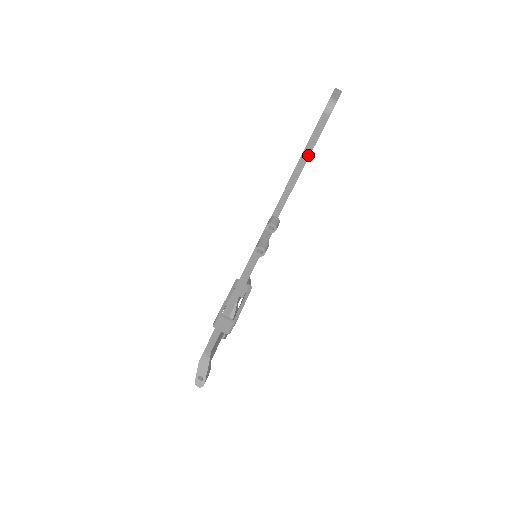
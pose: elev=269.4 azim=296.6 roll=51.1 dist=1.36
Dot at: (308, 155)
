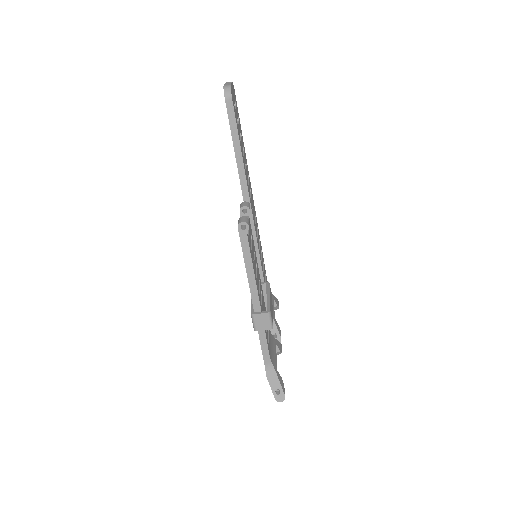
Dot at: (238, 141)
